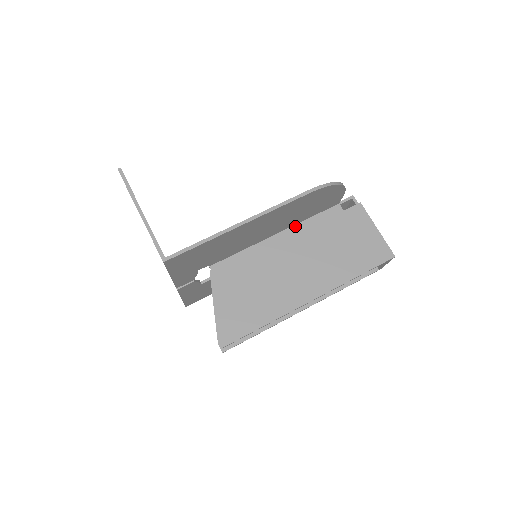
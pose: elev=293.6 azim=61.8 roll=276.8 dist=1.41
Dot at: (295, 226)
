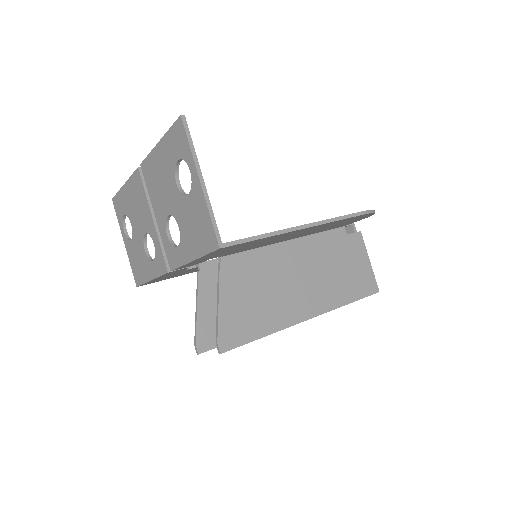
Dot at: (306, 237)
